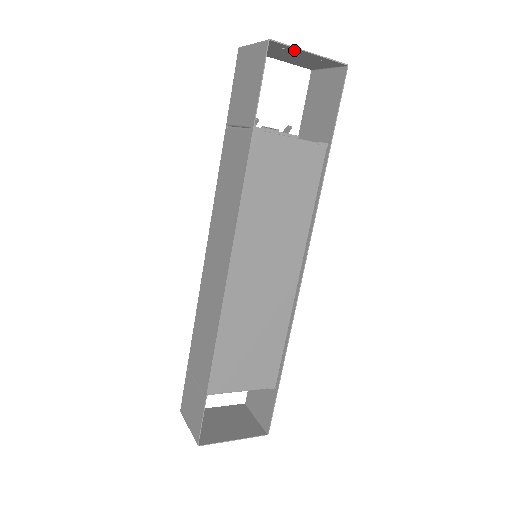
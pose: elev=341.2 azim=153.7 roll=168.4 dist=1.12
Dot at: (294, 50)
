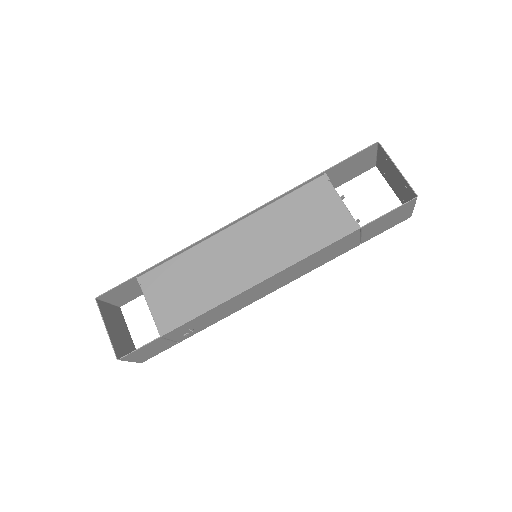
Dot at: (391, 163)
